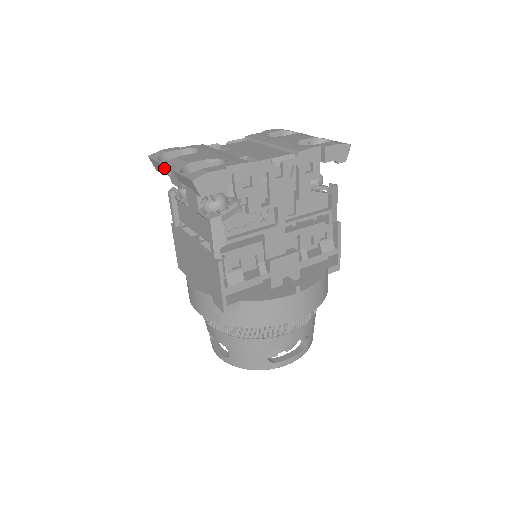
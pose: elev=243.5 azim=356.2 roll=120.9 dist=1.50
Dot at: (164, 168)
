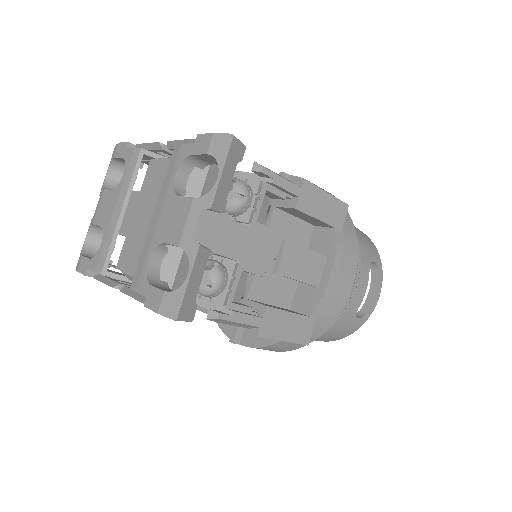
Dot at: occluded
